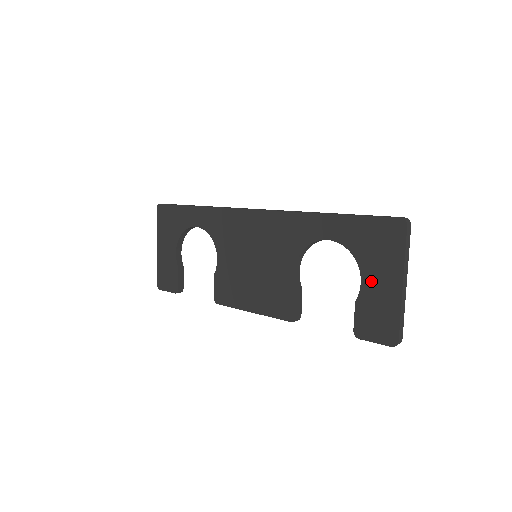
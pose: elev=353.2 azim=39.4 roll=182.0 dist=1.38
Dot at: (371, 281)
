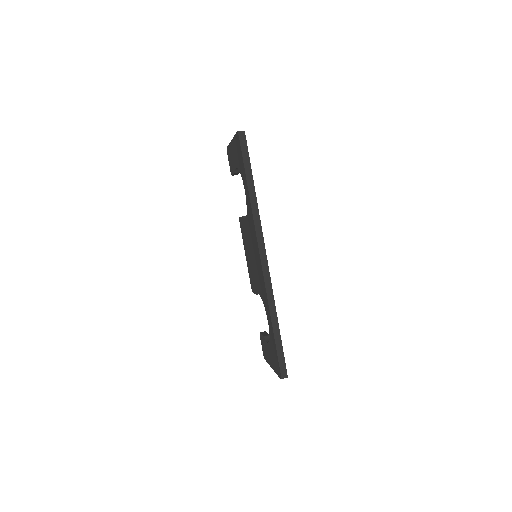
Dot at: (268, 349)
